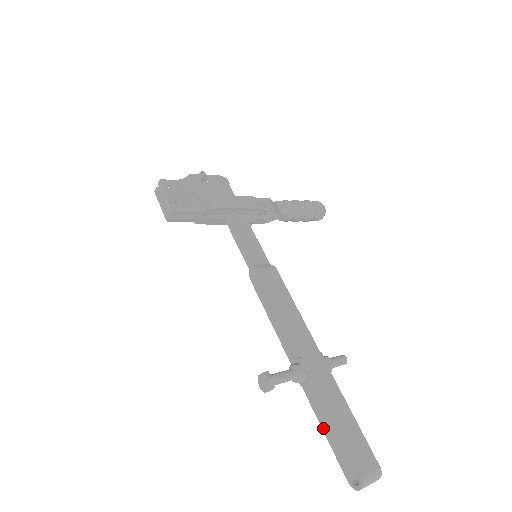
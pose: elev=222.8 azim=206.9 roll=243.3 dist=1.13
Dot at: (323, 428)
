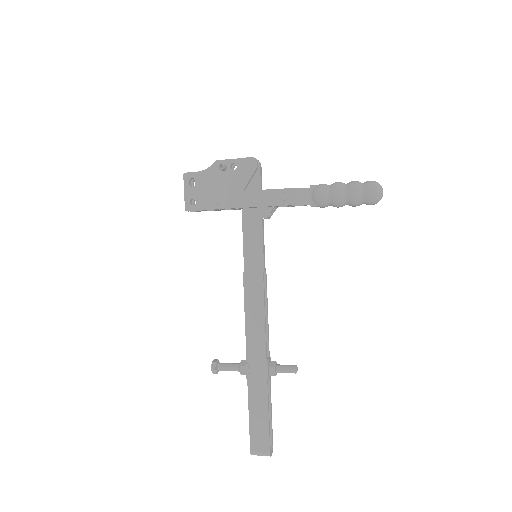
Dot at: occluded
